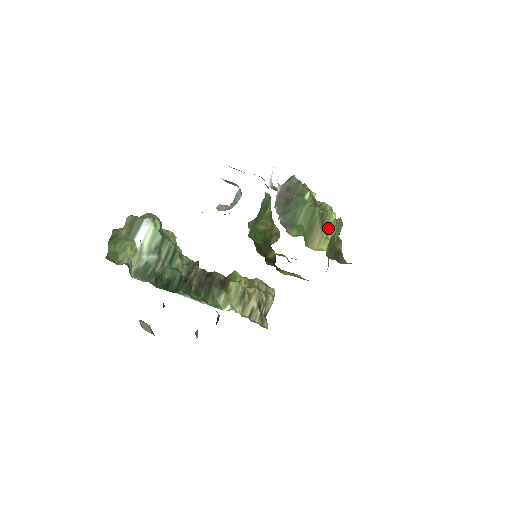
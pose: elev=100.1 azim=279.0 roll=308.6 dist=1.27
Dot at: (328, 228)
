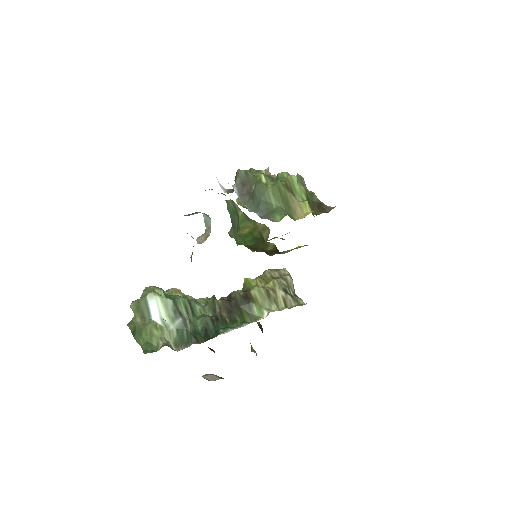
Dot at: (298, 192)
